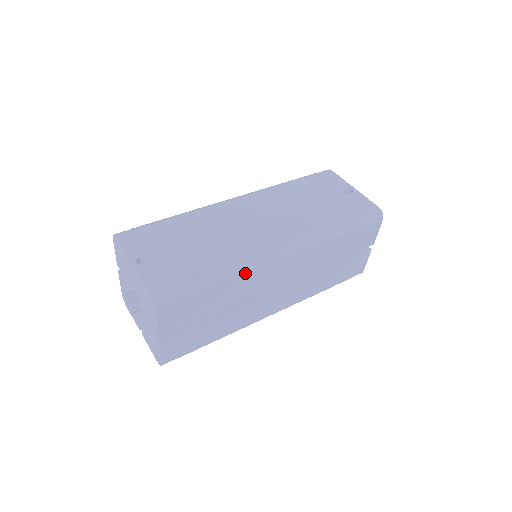
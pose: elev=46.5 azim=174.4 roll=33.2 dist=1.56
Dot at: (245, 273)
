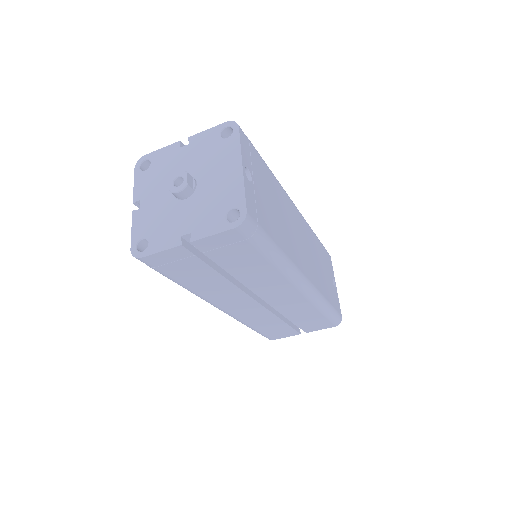
Dot at: (282, 271)
